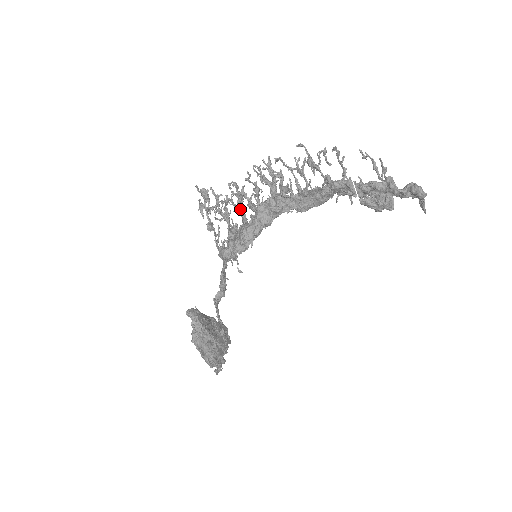
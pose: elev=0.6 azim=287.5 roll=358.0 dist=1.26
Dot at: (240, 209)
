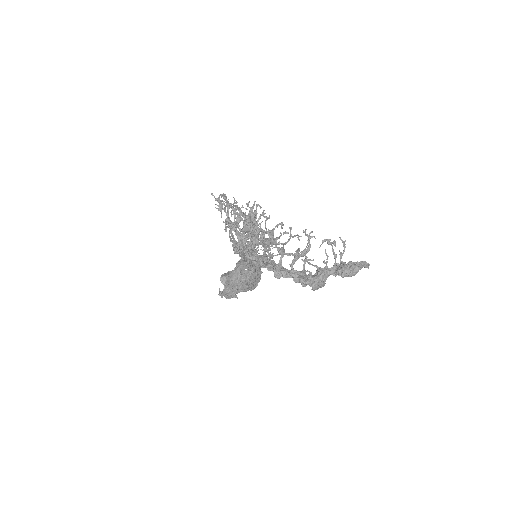
Dot at: occluded
